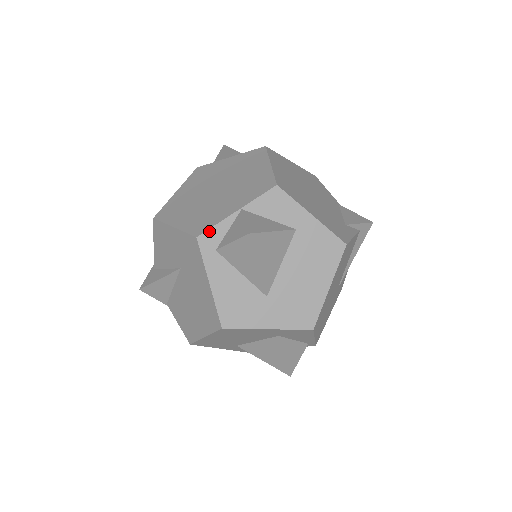
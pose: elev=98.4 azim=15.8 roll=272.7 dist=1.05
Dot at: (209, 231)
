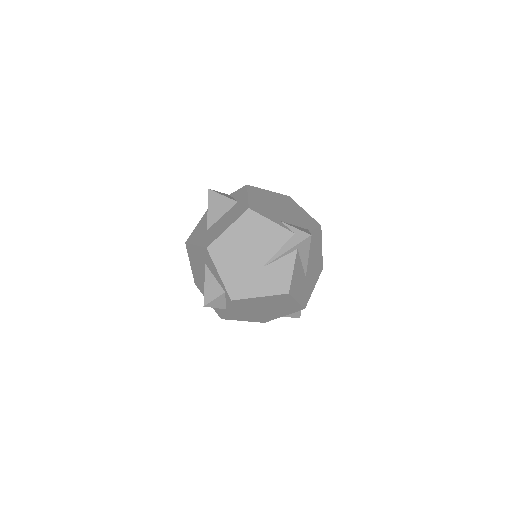
Dot at: occluded
